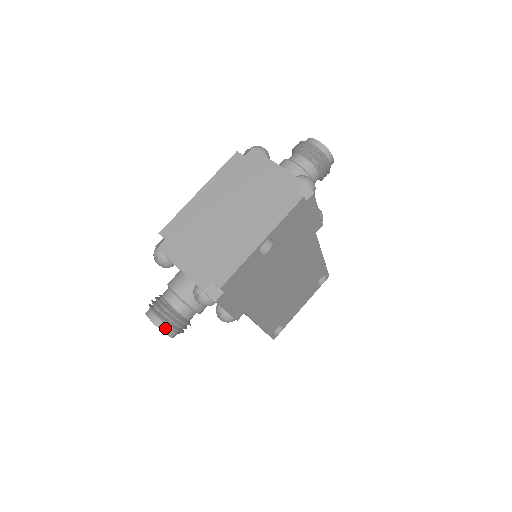
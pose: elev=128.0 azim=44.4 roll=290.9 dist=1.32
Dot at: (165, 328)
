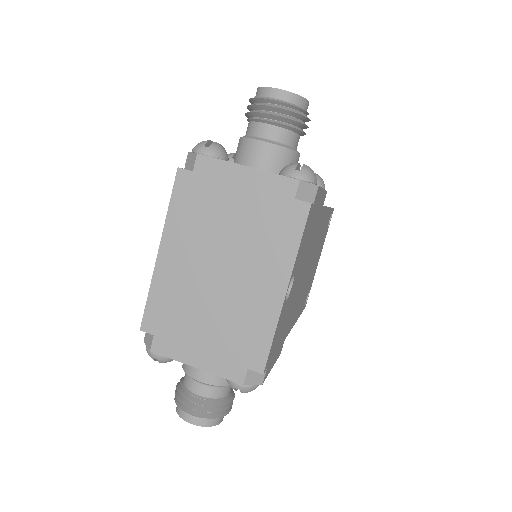
Dot at: (211, 422)
